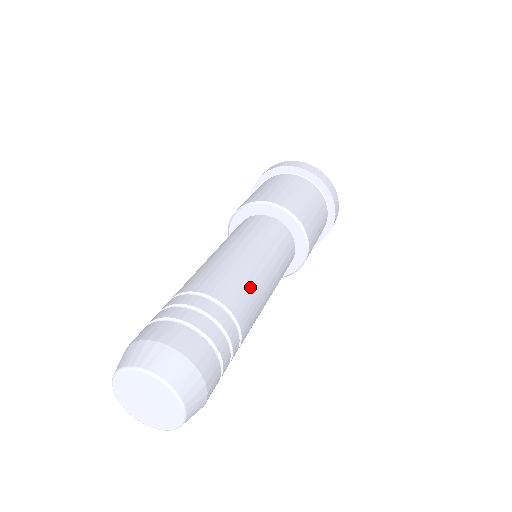
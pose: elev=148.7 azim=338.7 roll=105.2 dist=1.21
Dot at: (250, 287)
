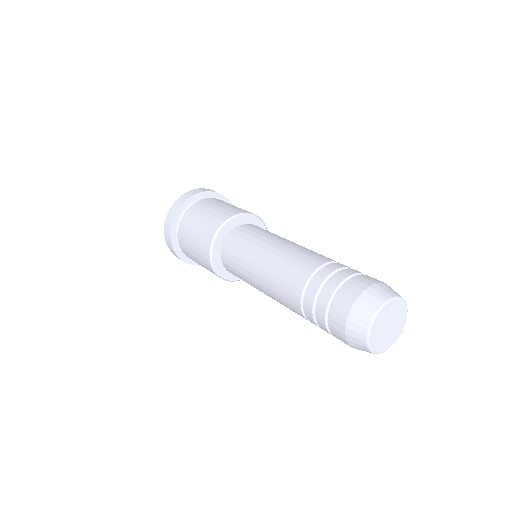
Dot at: occluded
